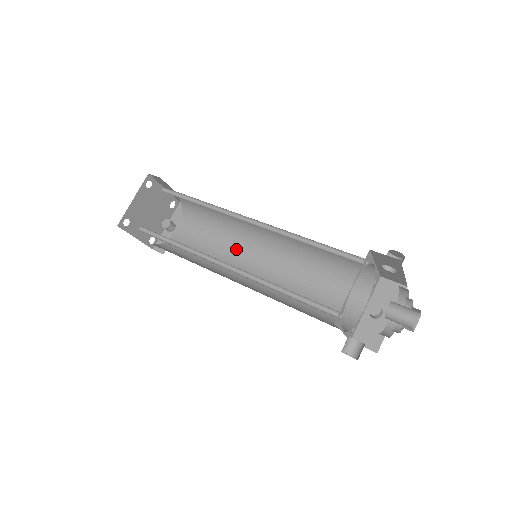
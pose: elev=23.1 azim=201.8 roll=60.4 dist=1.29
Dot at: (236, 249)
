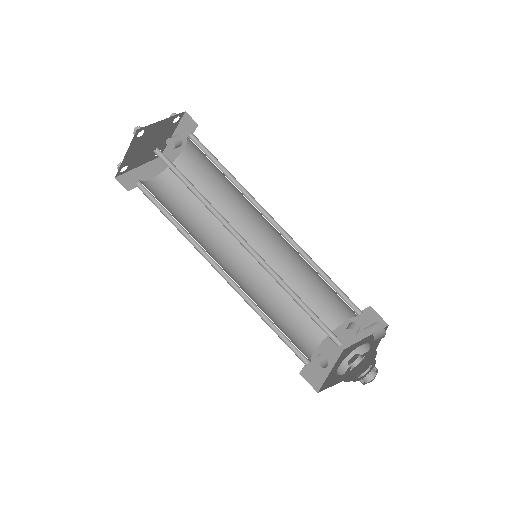
Dot at: (244, 208)
